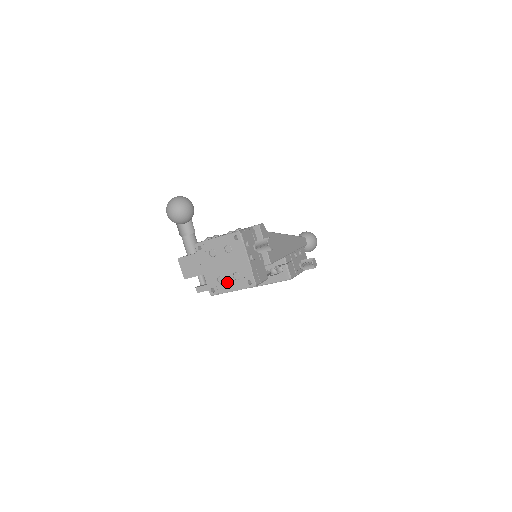
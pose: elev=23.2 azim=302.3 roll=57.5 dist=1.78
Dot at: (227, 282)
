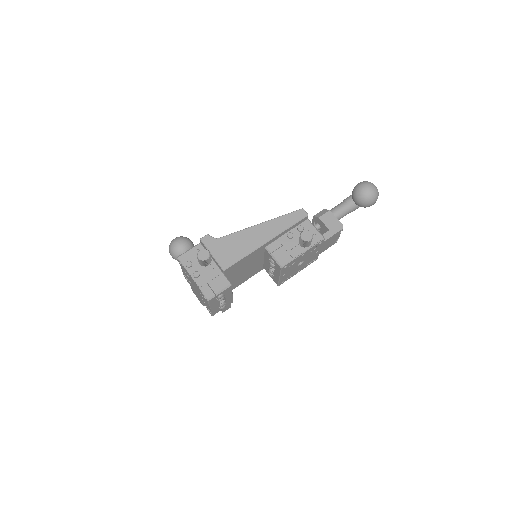
Dot at: (205, 302)
